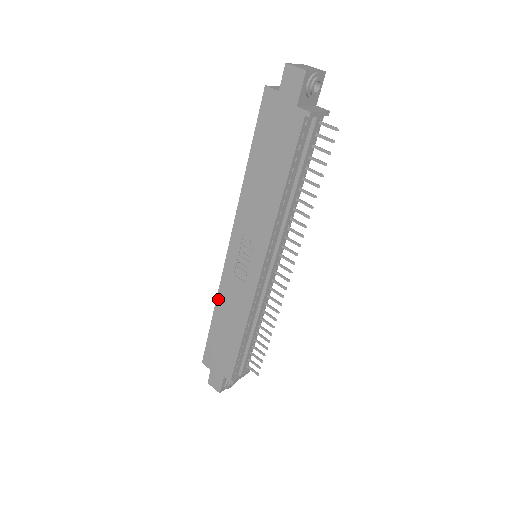
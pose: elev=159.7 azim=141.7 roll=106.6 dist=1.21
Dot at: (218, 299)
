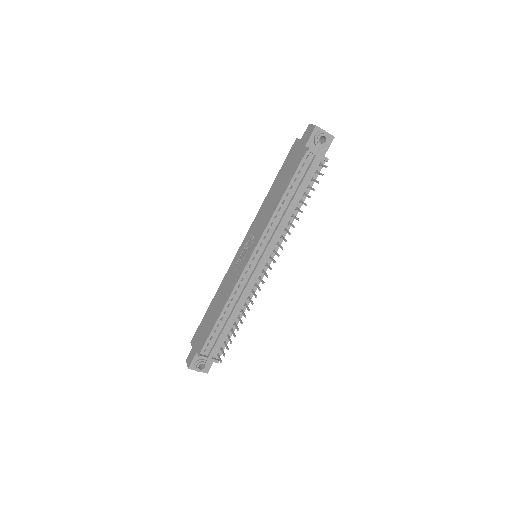
Dot at: (221, 285)
